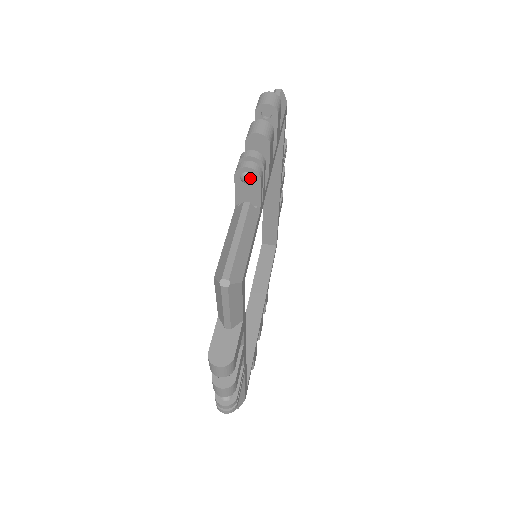
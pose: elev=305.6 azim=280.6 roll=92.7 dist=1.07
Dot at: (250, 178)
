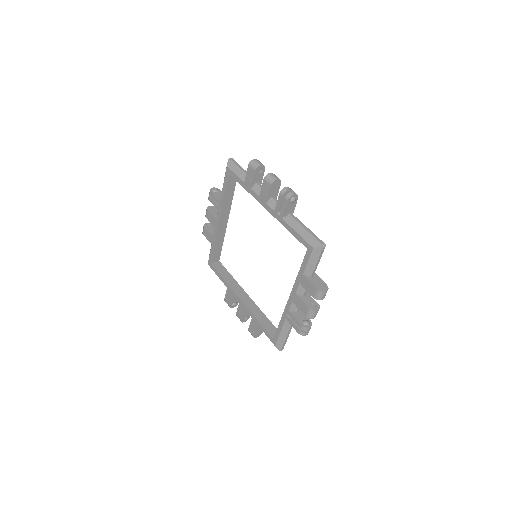
Dot at: (295, 199)
